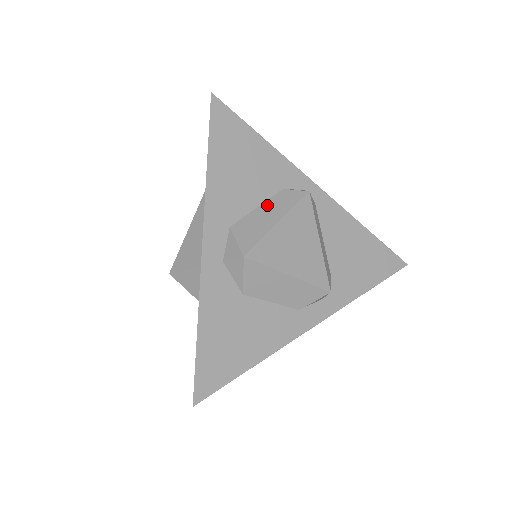
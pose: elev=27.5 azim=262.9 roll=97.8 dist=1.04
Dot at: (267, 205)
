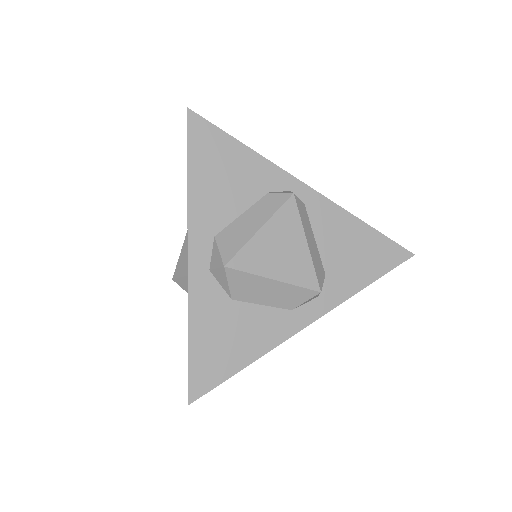
Dot at: (251, 211)
